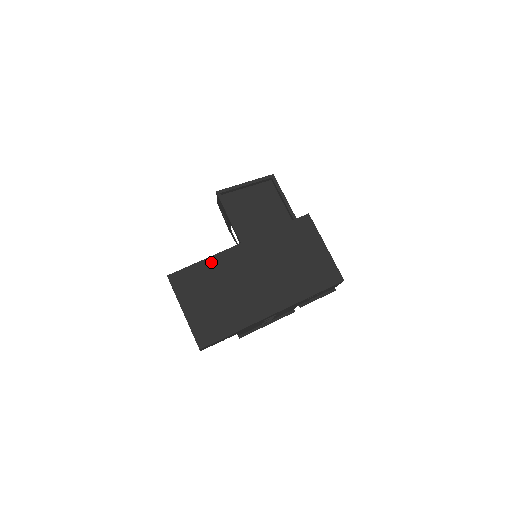
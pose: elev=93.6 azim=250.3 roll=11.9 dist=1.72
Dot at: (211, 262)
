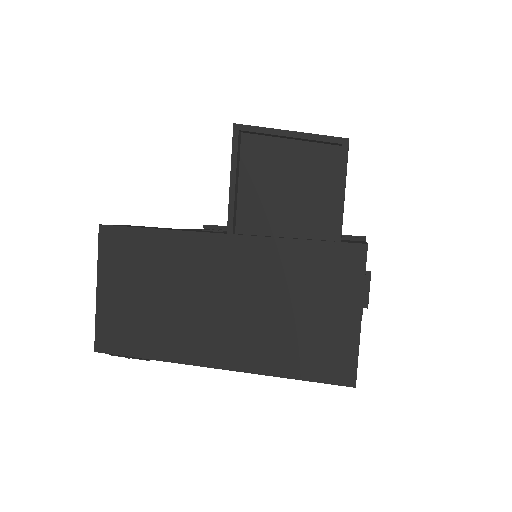
Dot at: (168, 239)
